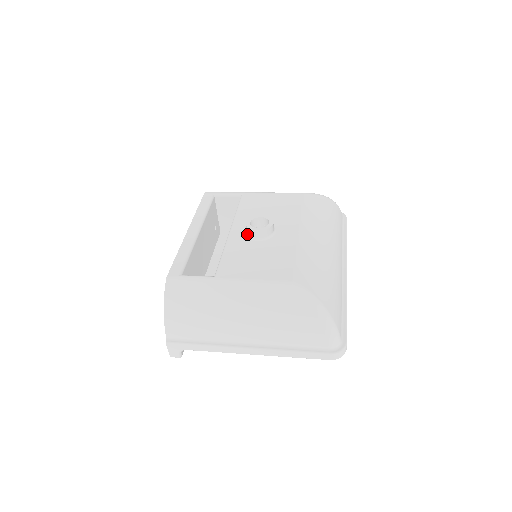
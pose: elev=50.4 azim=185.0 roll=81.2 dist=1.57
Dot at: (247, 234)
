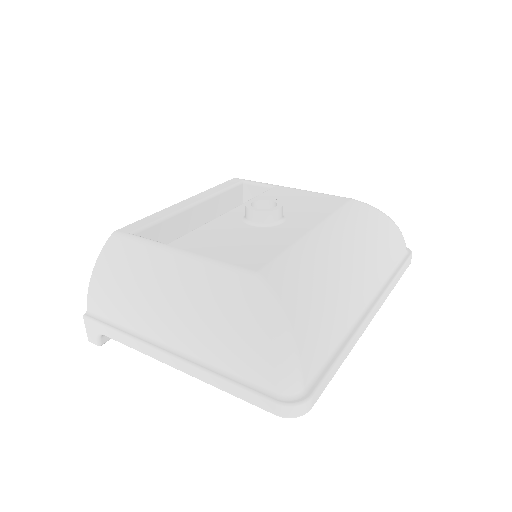
Dot at: (244, 216)
